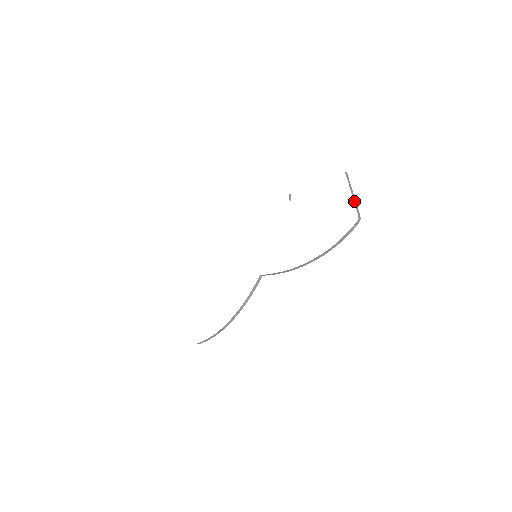
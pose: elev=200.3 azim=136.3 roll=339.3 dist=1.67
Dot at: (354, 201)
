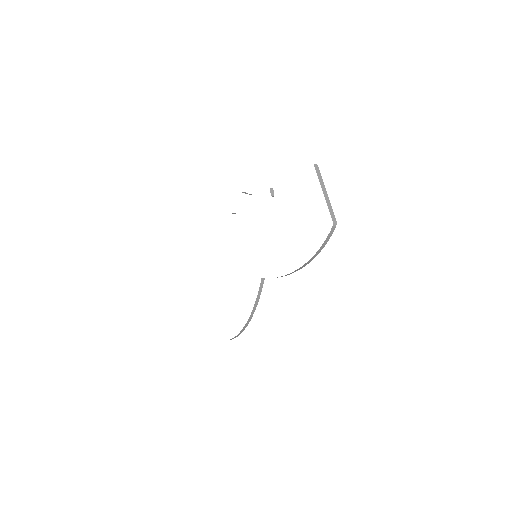
Dot at: (327, 202)
